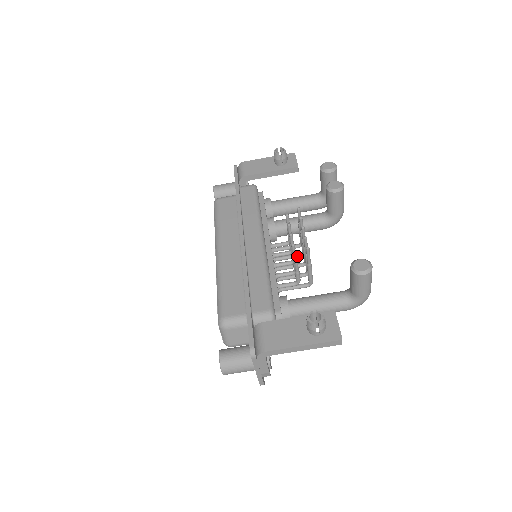
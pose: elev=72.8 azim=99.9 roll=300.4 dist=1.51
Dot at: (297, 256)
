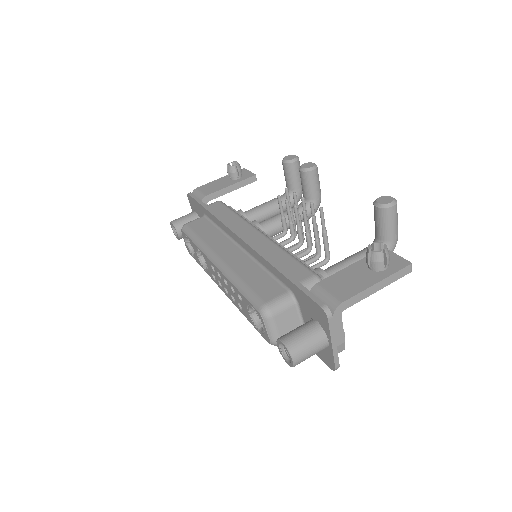
Dot at: occluded
